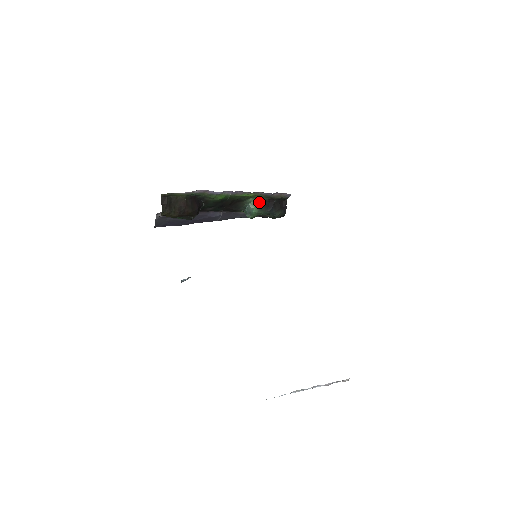
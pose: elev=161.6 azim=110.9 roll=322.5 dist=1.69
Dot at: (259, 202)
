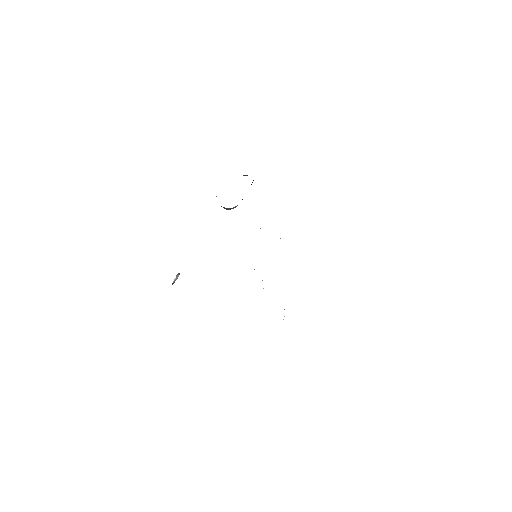
Dot at: occluded
